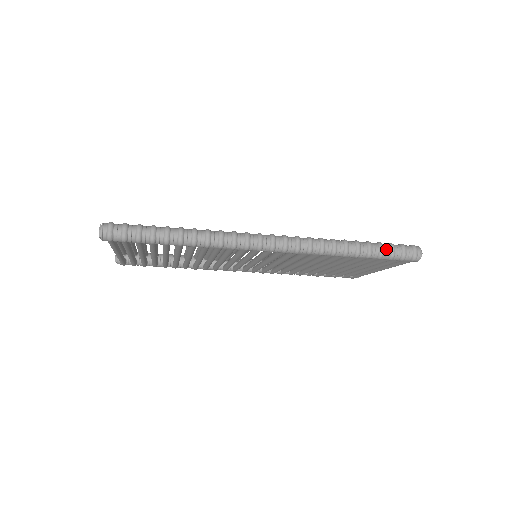
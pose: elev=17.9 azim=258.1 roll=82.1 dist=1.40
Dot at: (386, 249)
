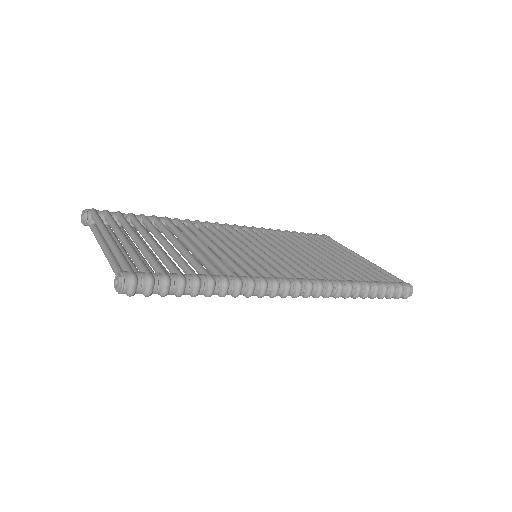
Dot at: (388, 292)
